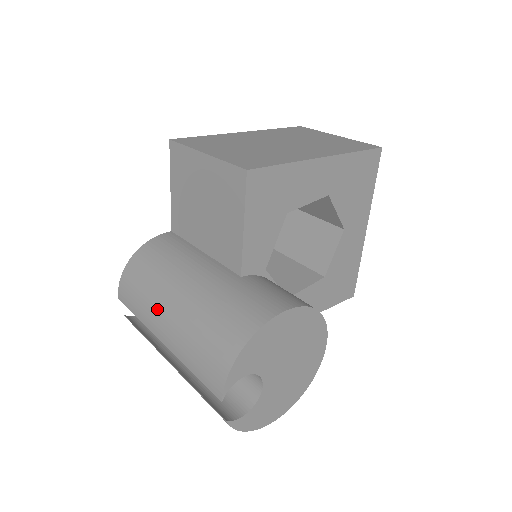
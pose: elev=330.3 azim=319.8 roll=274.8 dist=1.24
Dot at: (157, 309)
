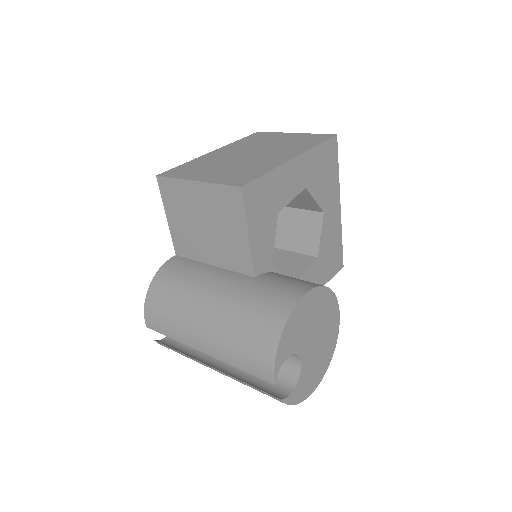
Dot at: (190, 325)
